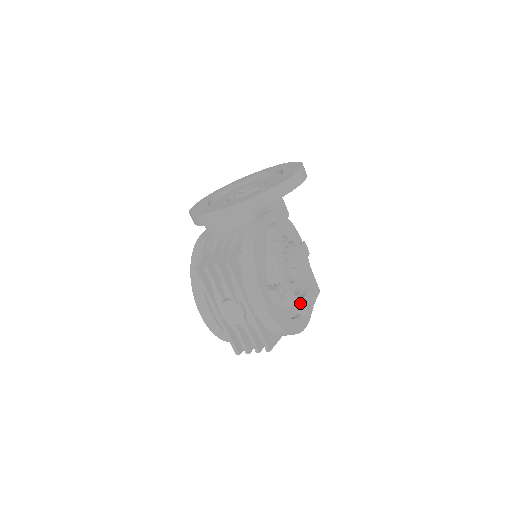
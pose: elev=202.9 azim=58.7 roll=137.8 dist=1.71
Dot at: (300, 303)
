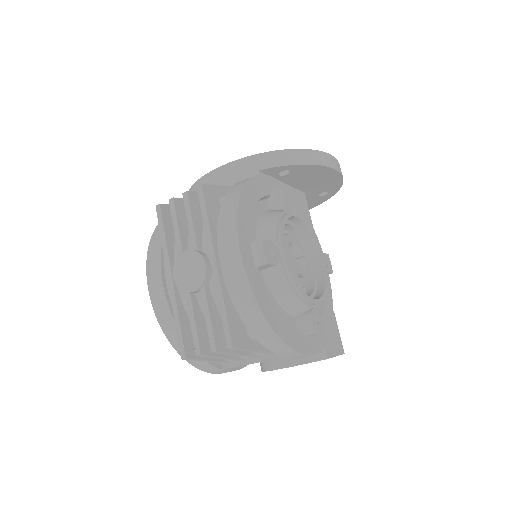
Dot at: (302, 303)
